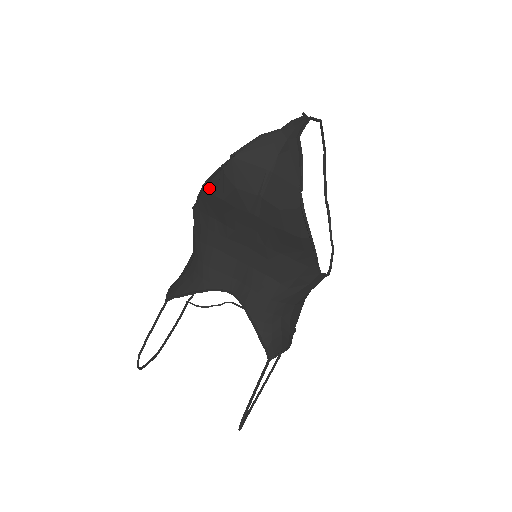
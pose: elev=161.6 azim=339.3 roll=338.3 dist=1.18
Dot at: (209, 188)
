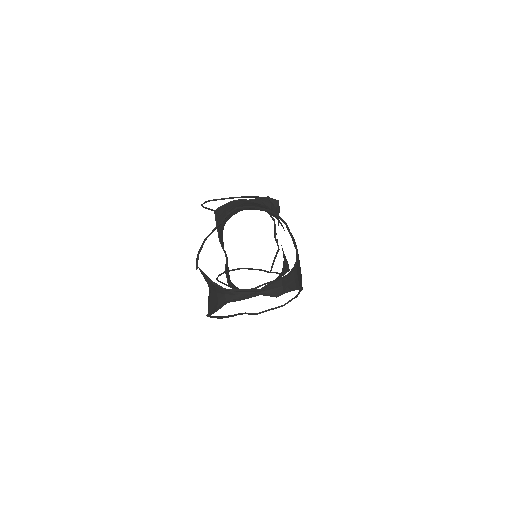
Dot at: occluded
